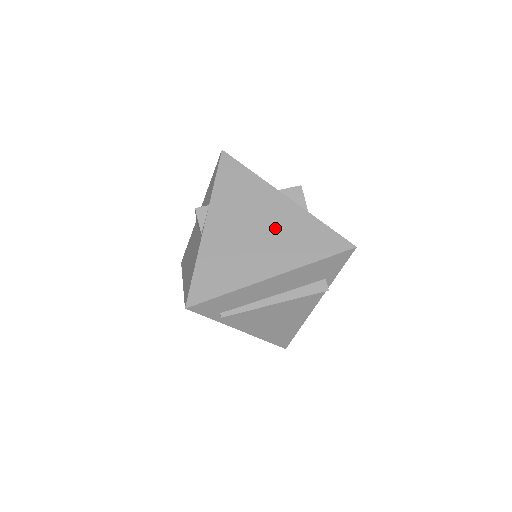
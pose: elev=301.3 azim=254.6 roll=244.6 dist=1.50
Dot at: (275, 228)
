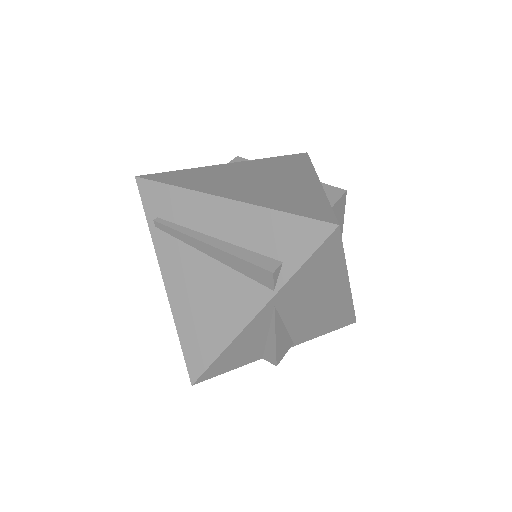
Dot at: (279, 185)
